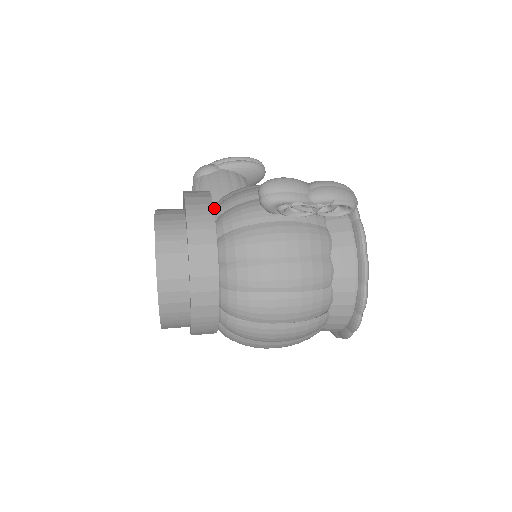
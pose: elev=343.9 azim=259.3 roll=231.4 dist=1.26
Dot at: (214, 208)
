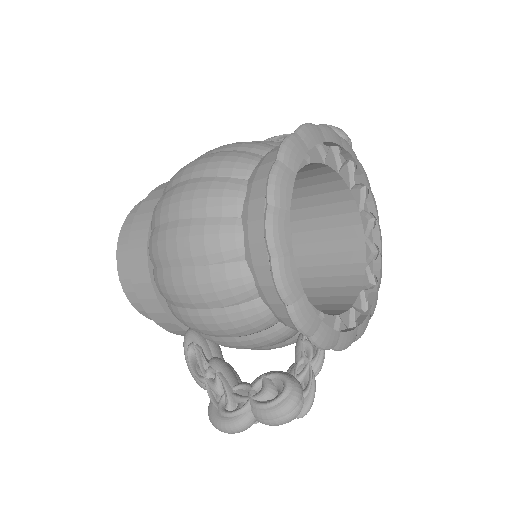
Dot at: occluded
